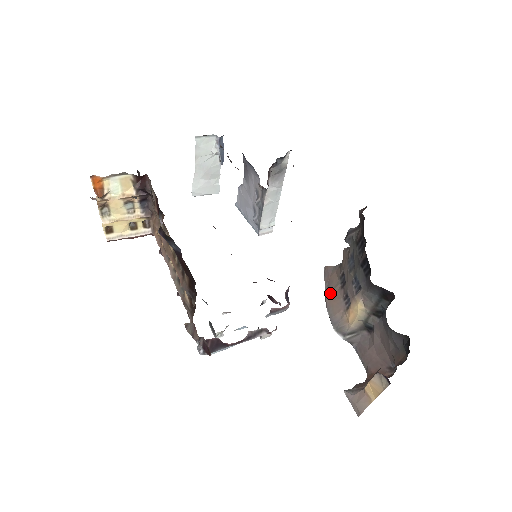
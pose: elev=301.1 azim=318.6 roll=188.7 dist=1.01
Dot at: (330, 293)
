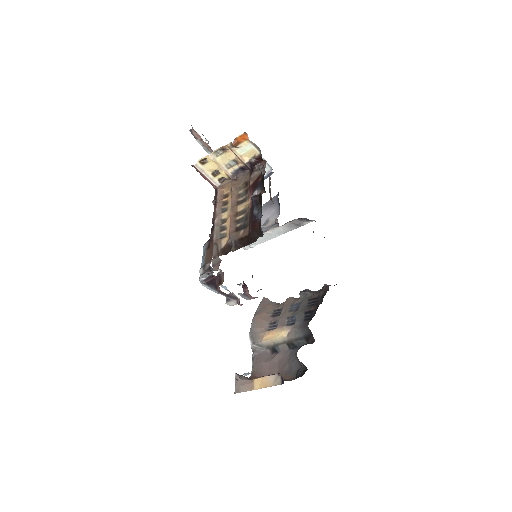
Dot at: (261, 314)
